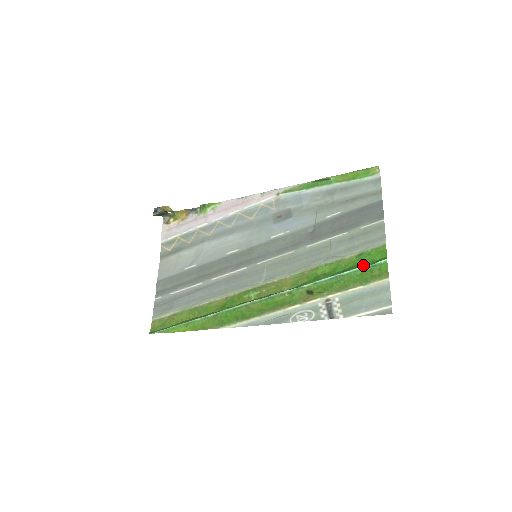
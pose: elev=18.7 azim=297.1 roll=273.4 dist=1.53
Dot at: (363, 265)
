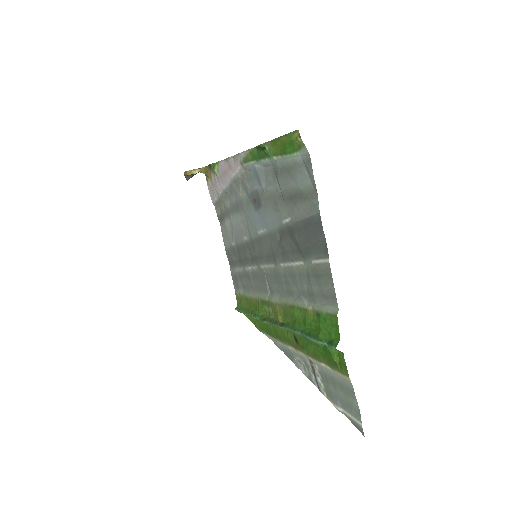
Dot at: (320, 339)
